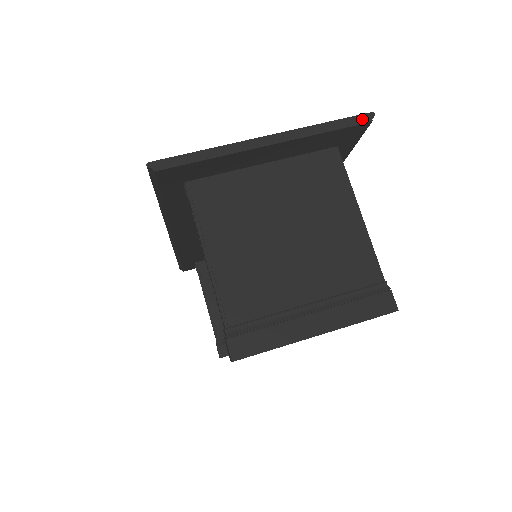
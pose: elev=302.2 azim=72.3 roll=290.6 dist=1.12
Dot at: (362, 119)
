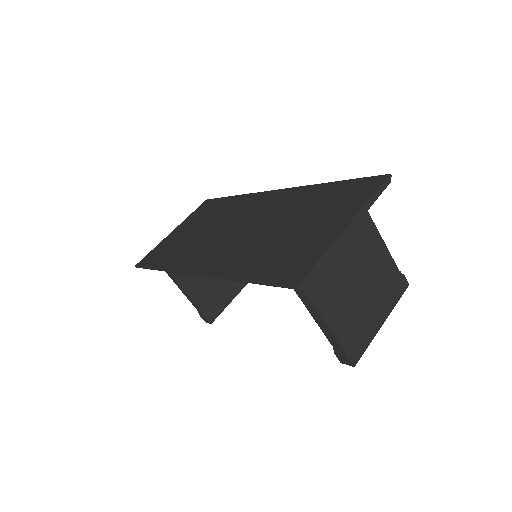
Dot at: (387, 182)
